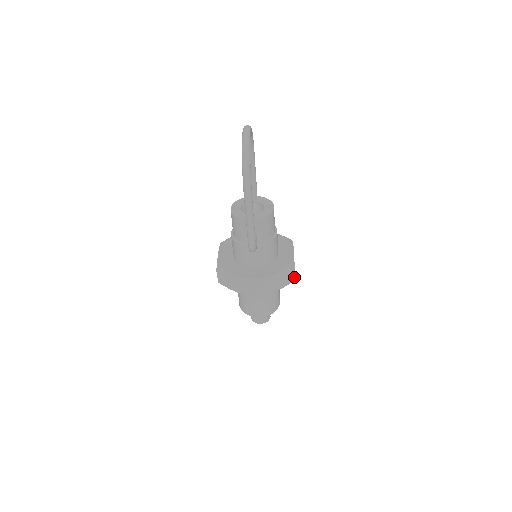
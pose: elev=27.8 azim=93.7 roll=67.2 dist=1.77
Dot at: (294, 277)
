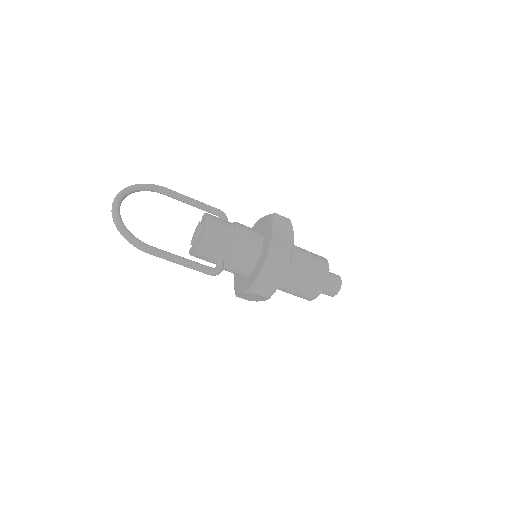
Dot at: (286, 253)
